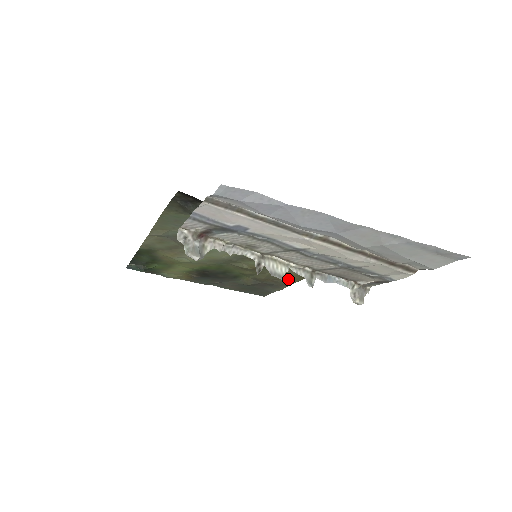
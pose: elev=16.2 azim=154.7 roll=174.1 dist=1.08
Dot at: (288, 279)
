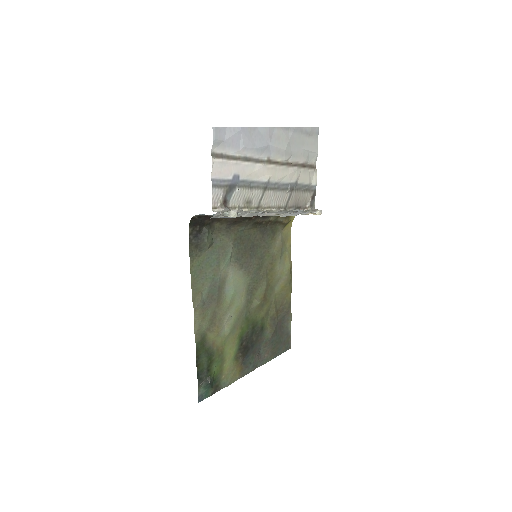
Dot at: (285, 296)
